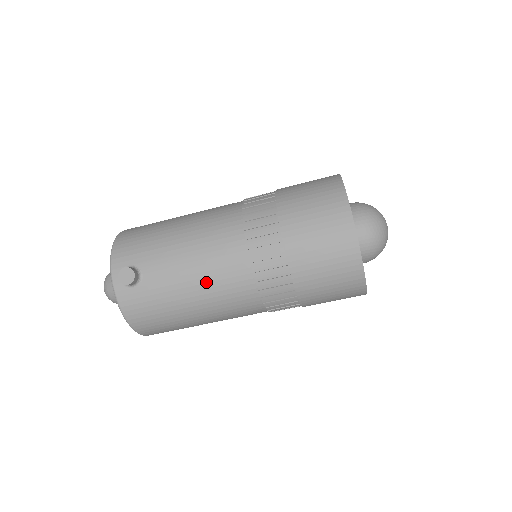
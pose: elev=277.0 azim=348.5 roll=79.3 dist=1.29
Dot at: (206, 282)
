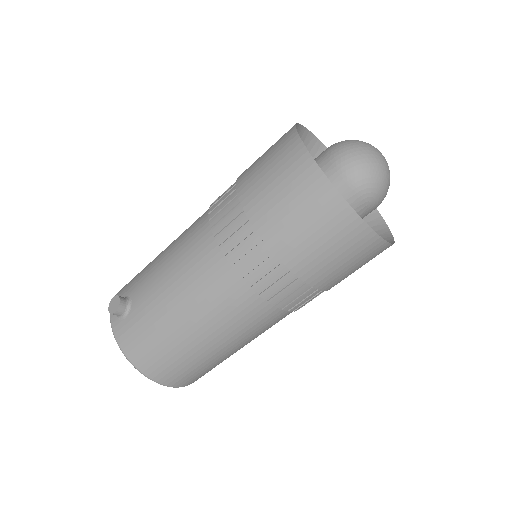
Dot at: (182, 282)
